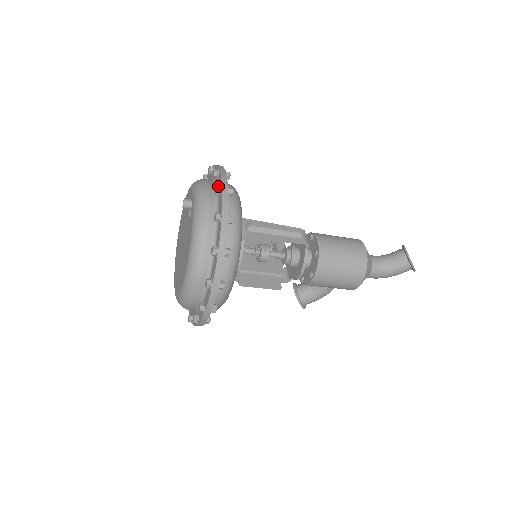
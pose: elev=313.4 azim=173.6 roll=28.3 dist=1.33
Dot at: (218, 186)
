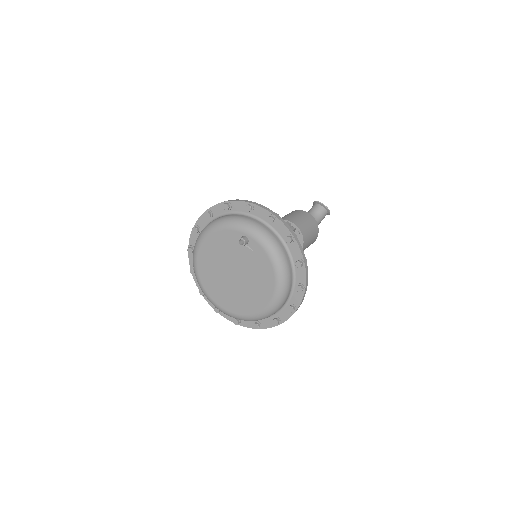
Dot at: (272, 217)
